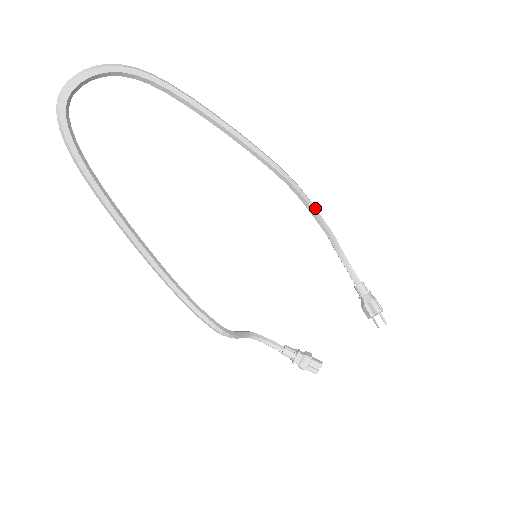
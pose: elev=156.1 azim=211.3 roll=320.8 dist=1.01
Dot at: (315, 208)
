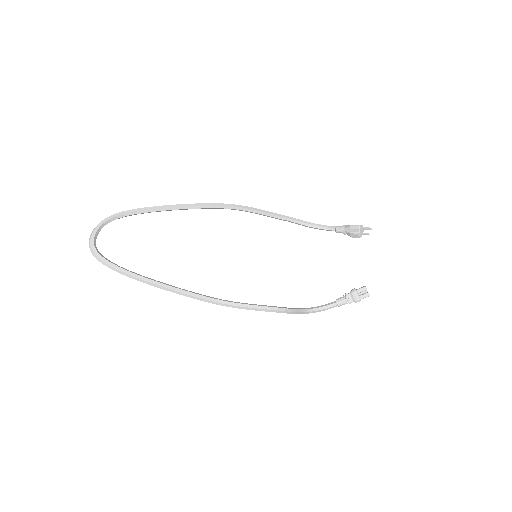
Dot at: (264, 211)
